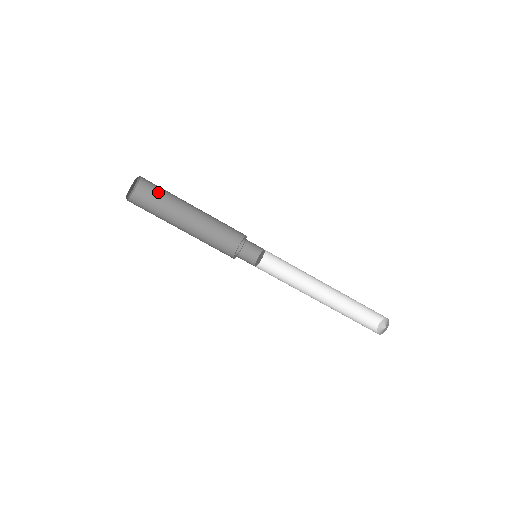
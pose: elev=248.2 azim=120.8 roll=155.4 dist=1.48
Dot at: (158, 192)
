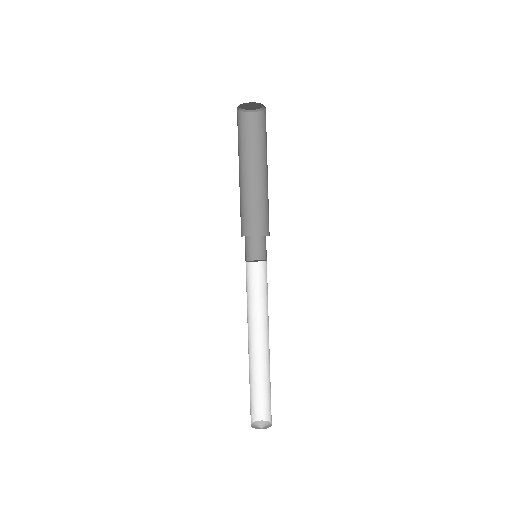
Dot at: occluded
